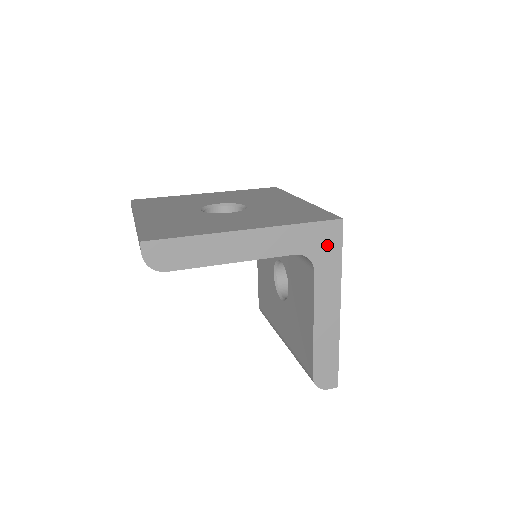
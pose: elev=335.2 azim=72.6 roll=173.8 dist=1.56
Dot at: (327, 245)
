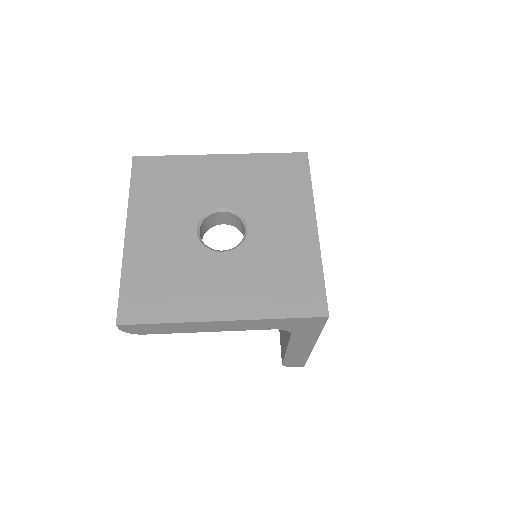
Dot at: (308, 326)
